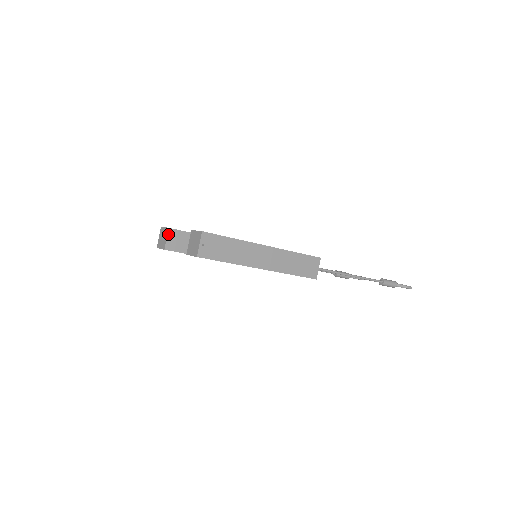
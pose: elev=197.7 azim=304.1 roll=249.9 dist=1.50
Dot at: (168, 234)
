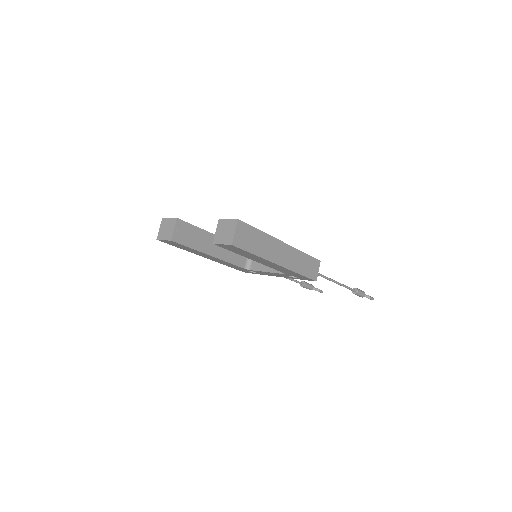
Dot at: (176, 224)
